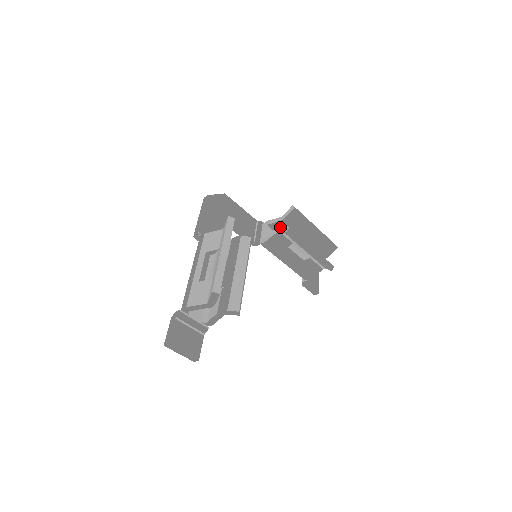
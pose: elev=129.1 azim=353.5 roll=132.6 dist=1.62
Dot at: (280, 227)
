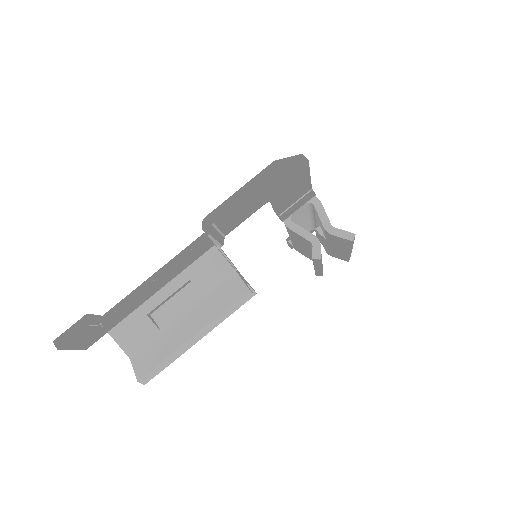
Dot at: (316, 240)
